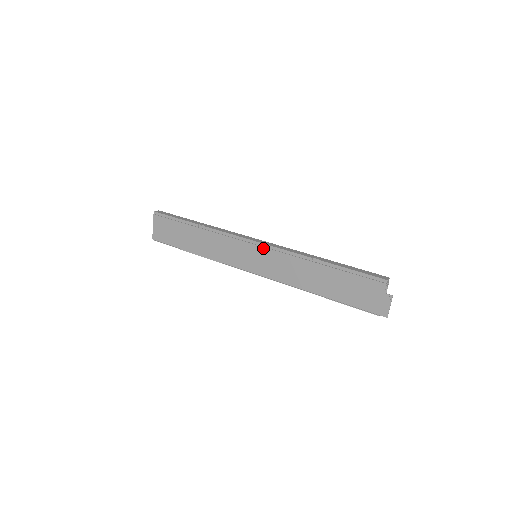
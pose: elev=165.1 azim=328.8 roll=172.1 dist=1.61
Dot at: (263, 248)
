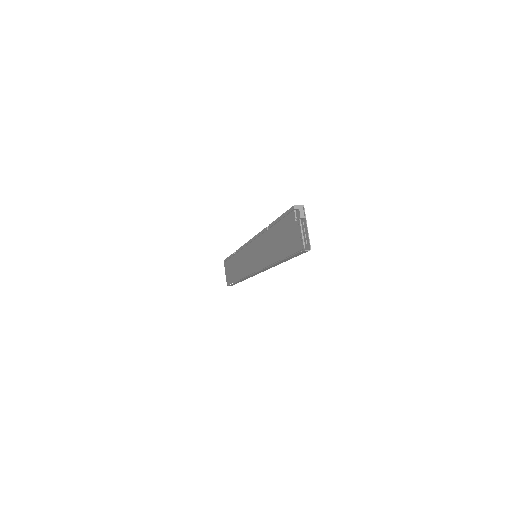
Dot at: (252, 243)
